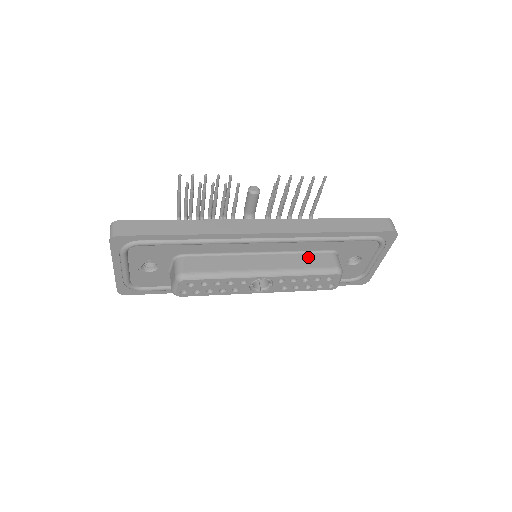
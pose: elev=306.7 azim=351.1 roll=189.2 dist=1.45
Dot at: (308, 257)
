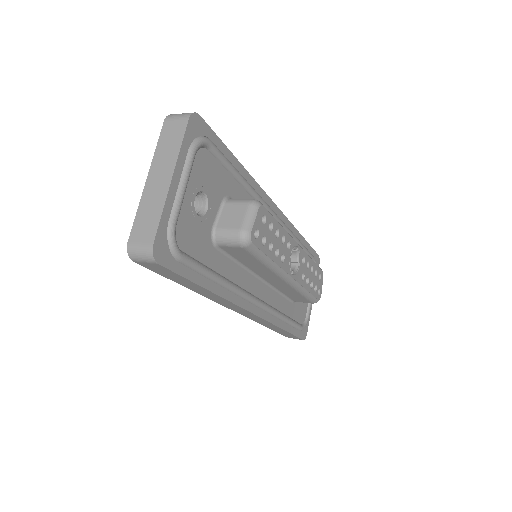
Dot at: occluded
